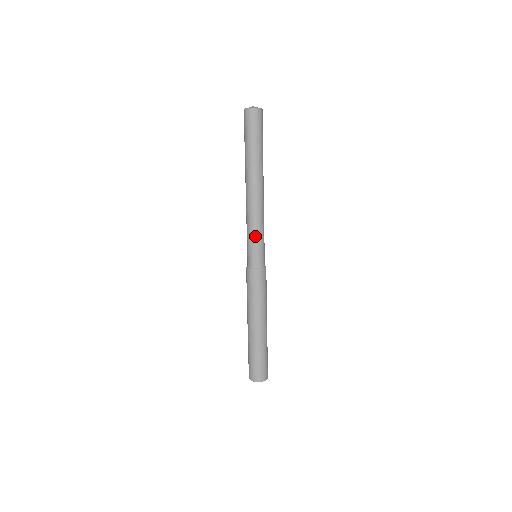
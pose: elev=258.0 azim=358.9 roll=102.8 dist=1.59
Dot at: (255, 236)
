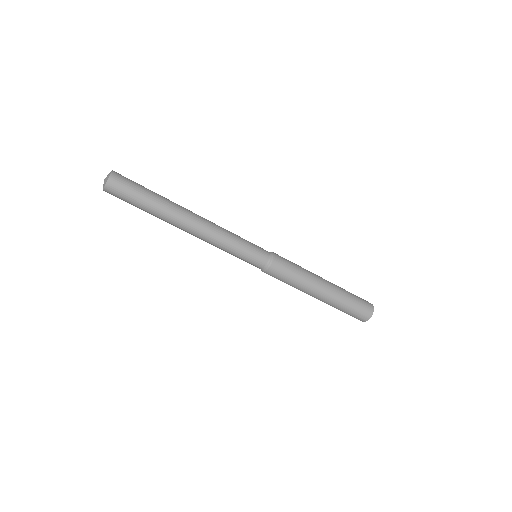
Dot at: (238, 248)
